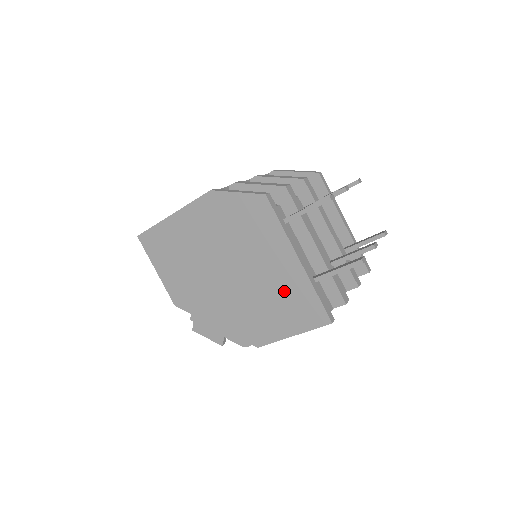
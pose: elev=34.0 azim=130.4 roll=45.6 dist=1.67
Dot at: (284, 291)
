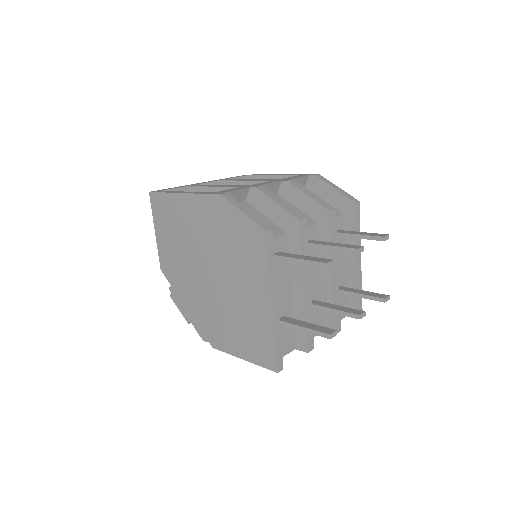
Dot at: (250, 321)
